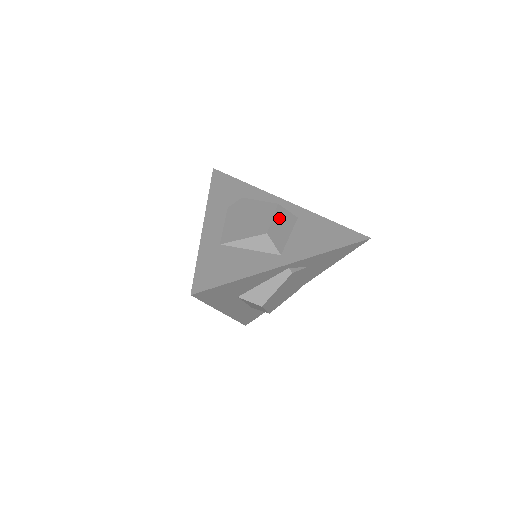
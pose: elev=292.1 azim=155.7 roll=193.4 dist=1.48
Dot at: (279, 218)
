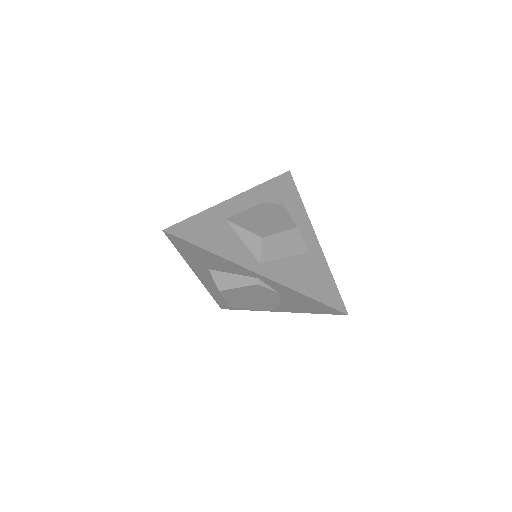
Dot at: (287, 237)
